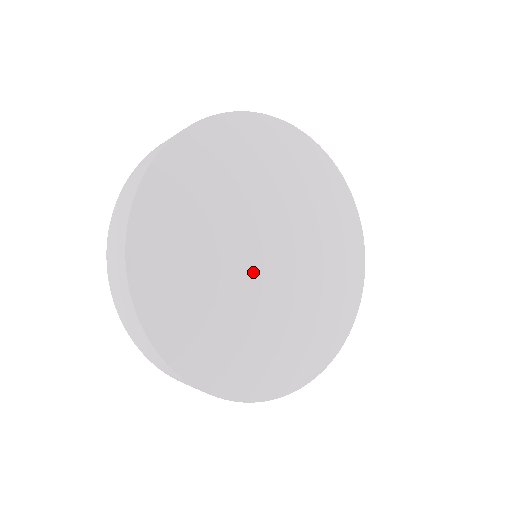
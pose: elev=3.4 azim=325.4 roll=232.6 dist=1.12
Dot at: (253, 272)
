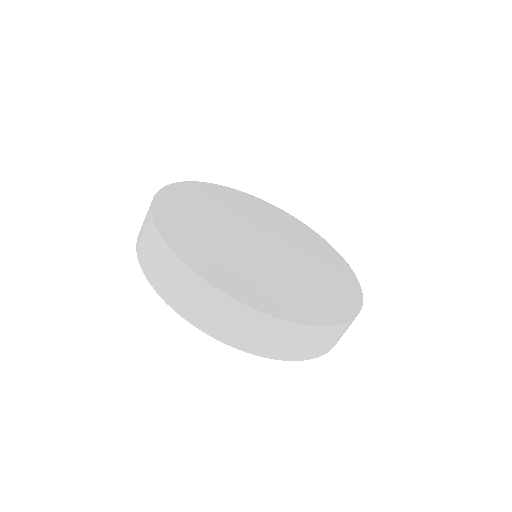
Dot at: (257, 244)
